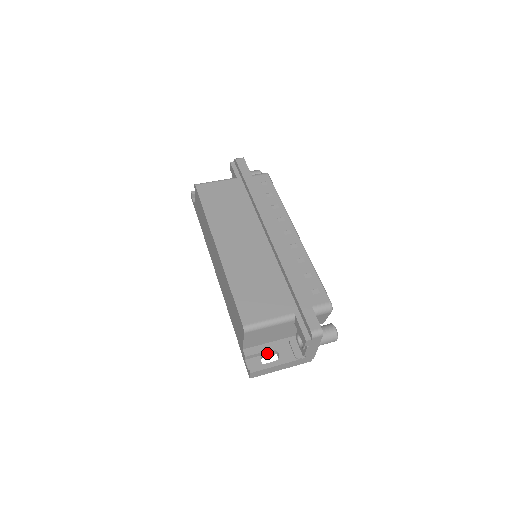
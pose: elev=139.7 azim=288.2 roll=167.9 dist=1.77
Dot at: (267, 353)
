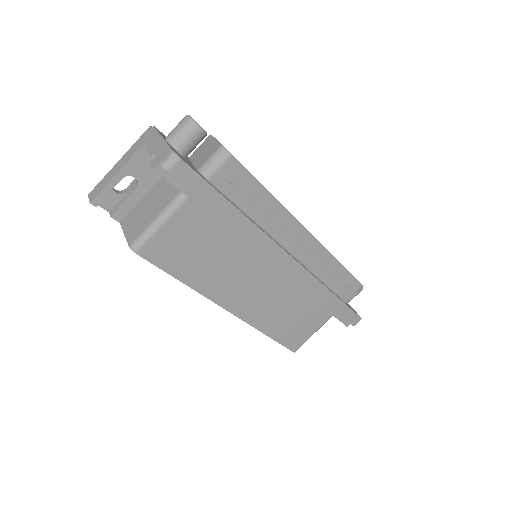
Dot at: occluded
